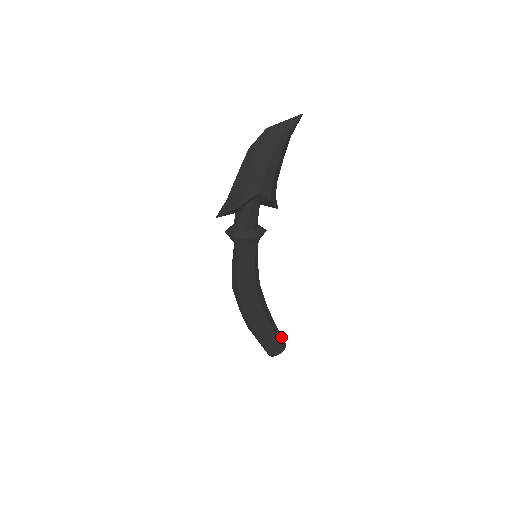
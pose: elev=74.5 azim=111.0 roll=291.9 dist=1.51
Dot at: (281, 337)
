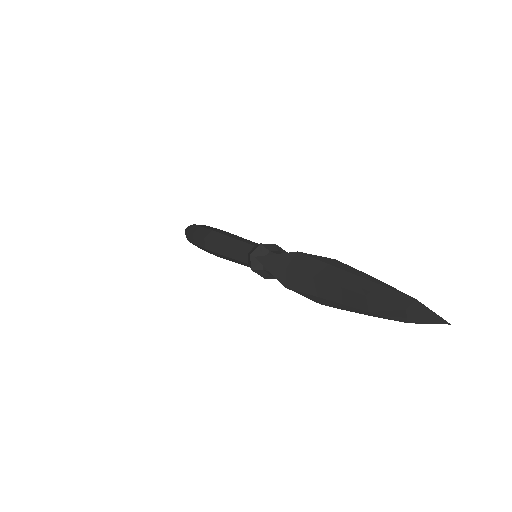
Dot at: occluded
